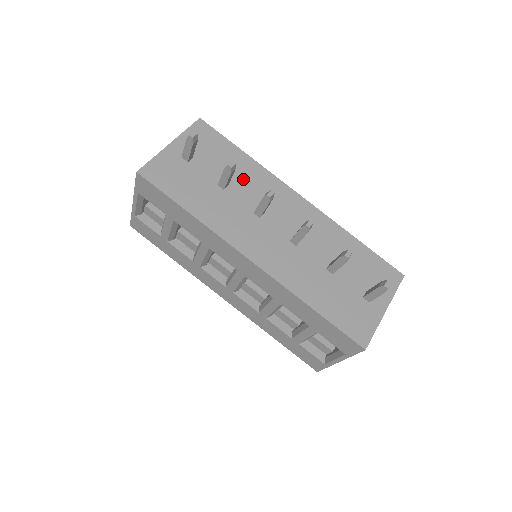
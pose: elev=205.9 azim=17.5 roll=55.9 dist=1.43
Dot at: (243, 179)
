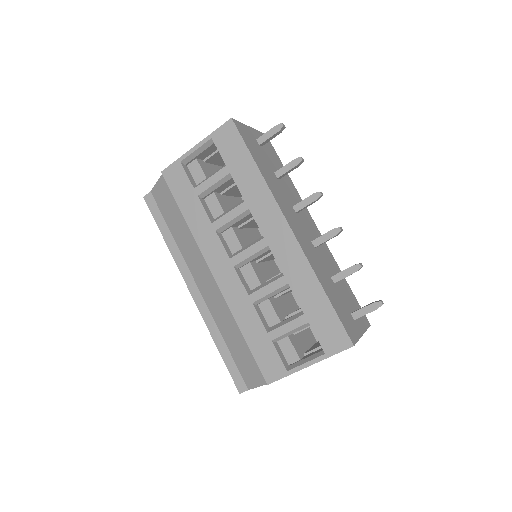
Dot at: (287, 185)
